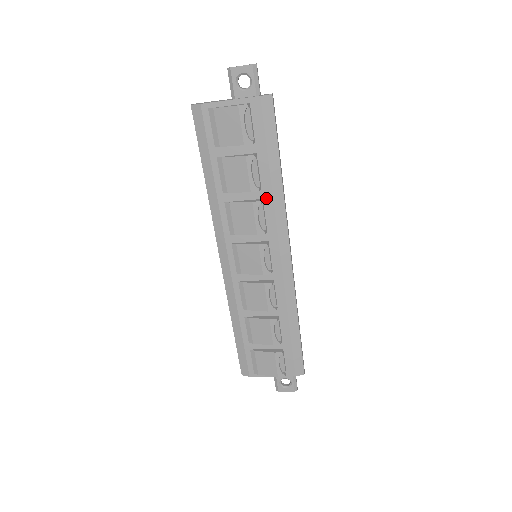
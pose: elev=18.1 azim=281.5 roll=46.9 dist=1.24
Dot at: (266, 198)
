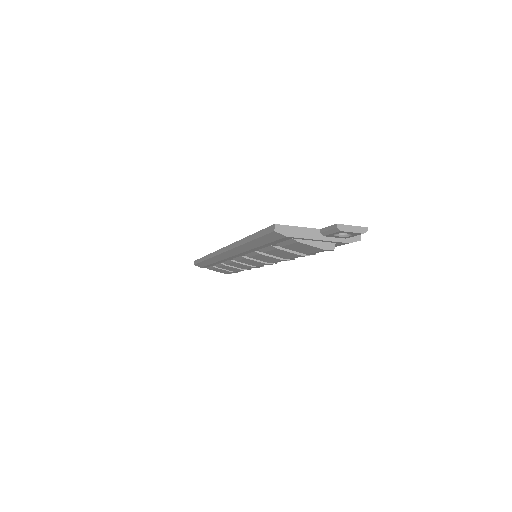
Dot at: occluded
